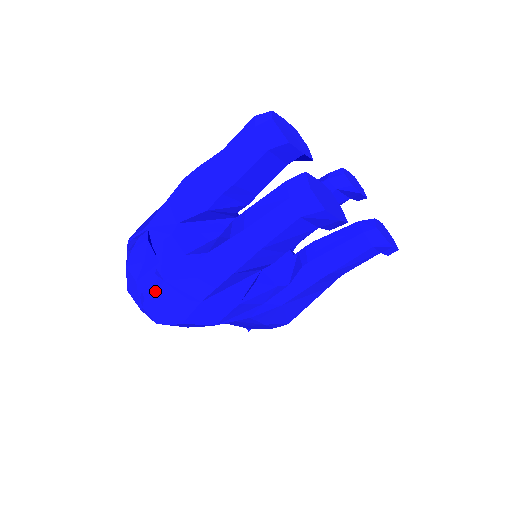
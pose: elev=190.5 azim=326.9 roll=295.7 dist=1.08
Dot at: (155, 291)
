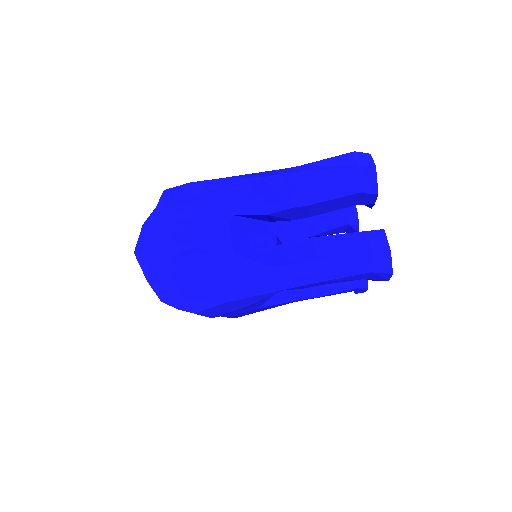
Dot at: (188, 276)
